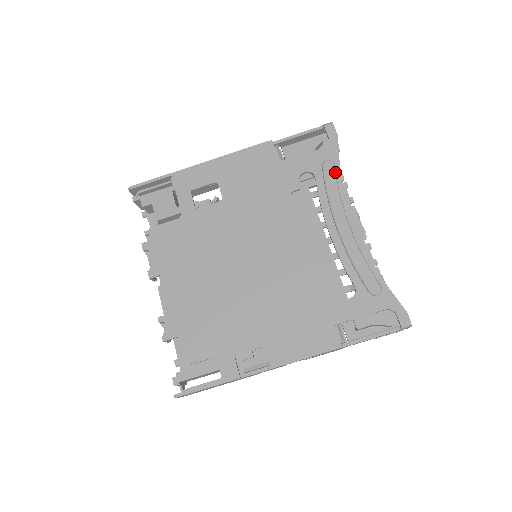
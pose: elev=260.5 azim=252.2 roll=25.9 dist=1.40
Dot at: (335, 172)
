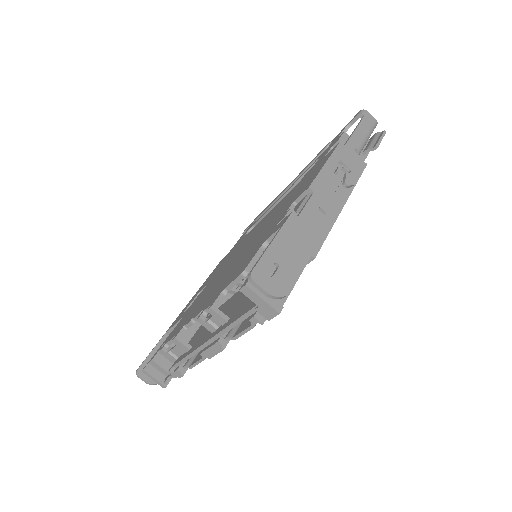
Dot at: occluded
